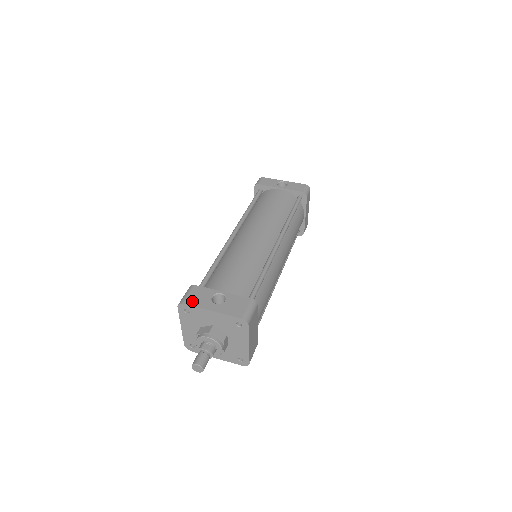
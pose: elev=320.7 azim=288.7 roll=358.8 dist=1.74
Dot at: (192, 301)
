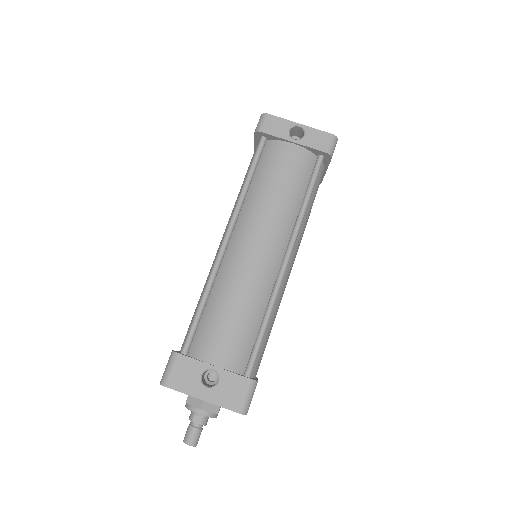
Dot at: (177, 383)
